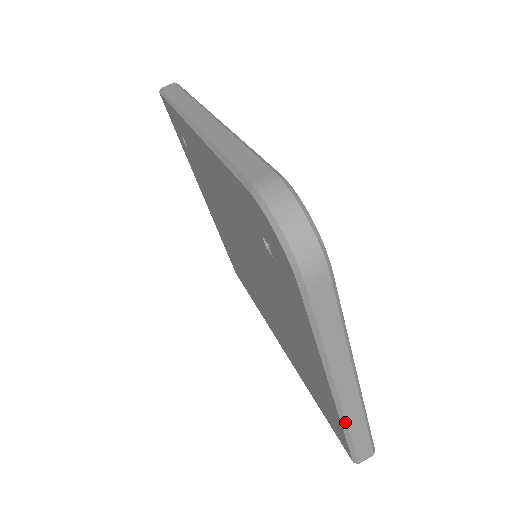
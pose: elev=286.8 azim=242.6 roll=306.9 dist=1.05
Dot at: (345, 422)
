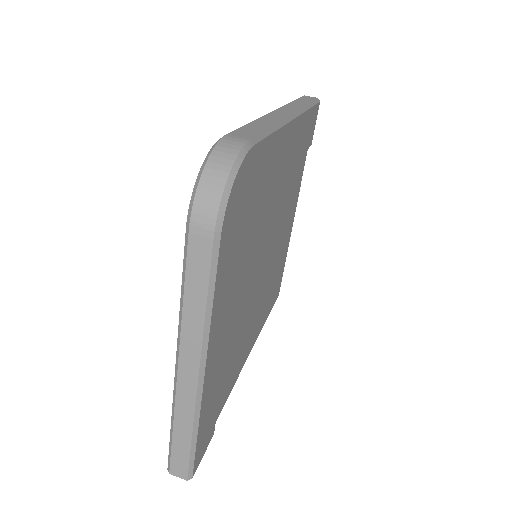
Dot at: (174, 411)
